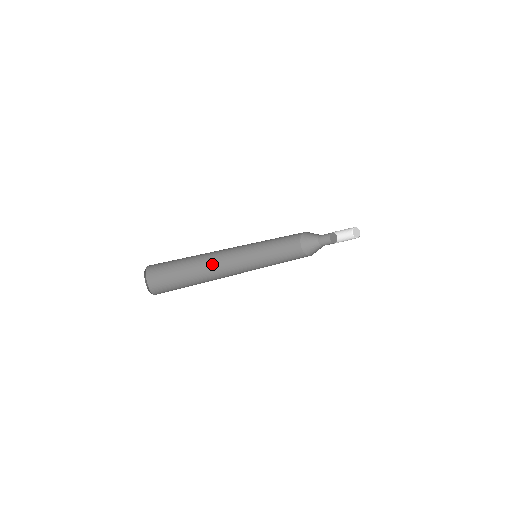
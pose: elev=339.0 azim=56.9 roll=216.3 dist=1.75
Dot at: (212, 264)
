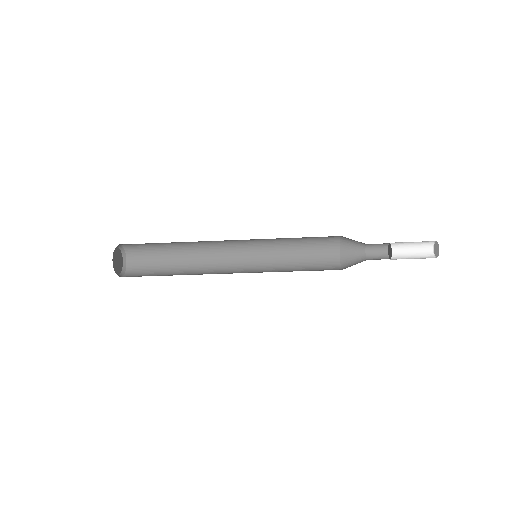
Dot at: occluded
